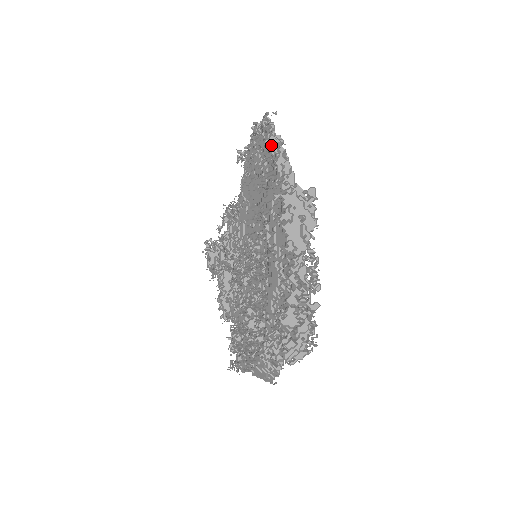
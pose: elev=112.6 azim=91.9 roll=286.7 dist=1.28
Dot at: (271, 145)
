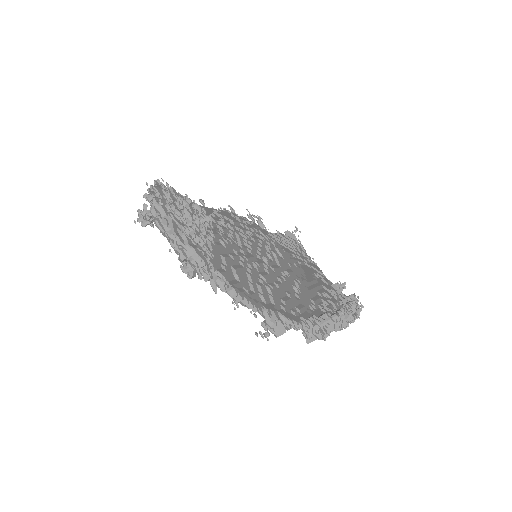
Dot at: (273, 331)
